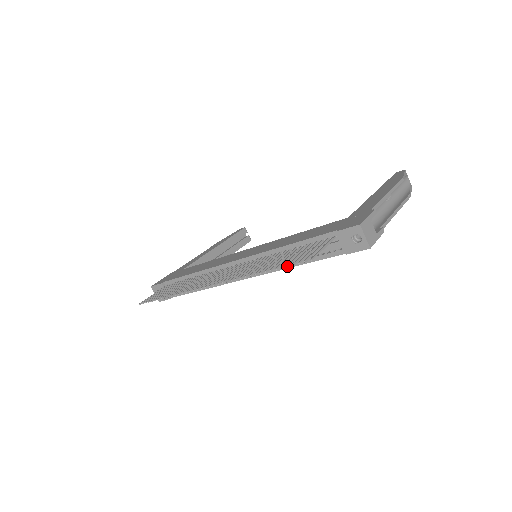
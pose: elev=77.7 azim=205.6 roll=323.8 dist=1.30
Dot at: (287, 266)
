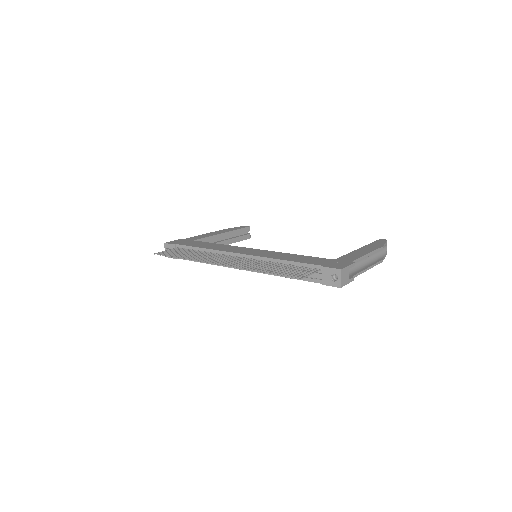
Dot at: (281, 276)
